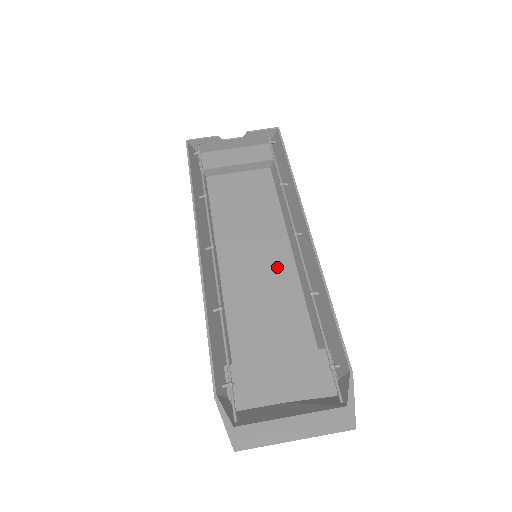
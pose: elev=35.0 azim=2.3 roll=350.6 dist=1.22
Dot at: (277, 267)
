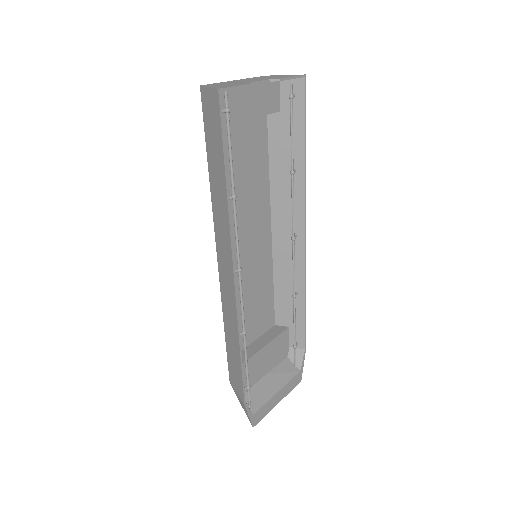
Dot at: (261, 255)
